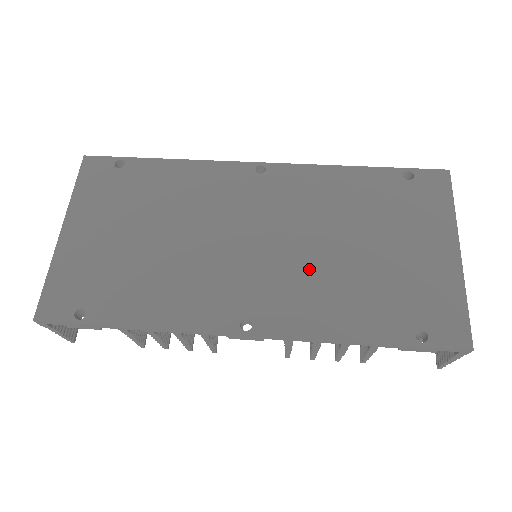
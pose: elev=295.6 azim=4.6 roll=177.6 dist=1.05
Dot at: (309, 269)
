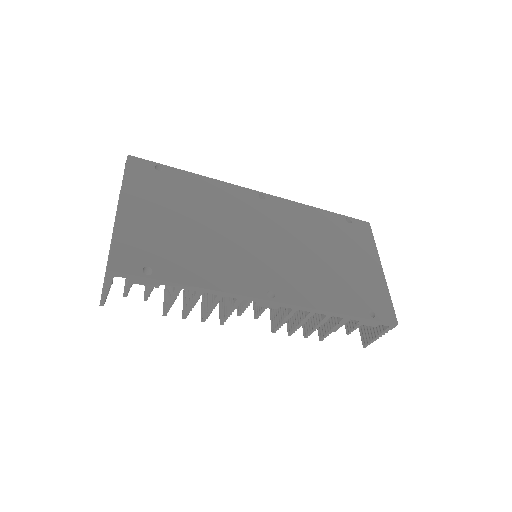
Dot at: (303, 265)
